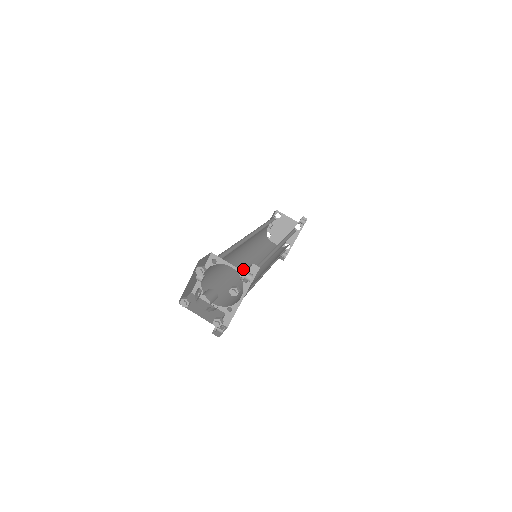
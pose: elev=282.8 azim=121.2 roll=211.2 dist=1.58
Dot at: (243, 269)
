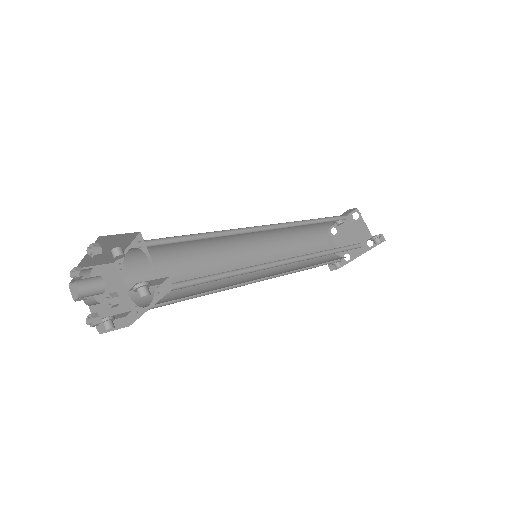
Dot at: (236, 262)
